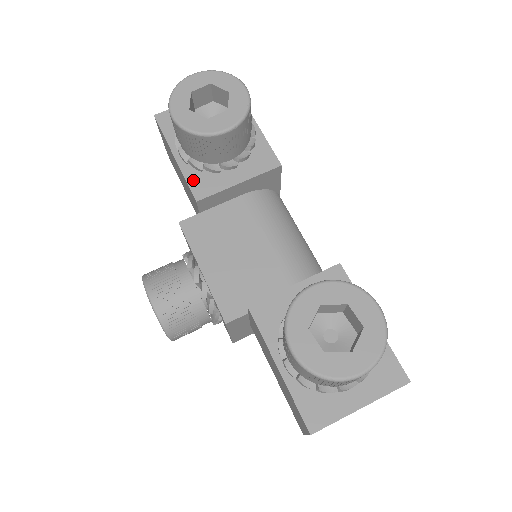
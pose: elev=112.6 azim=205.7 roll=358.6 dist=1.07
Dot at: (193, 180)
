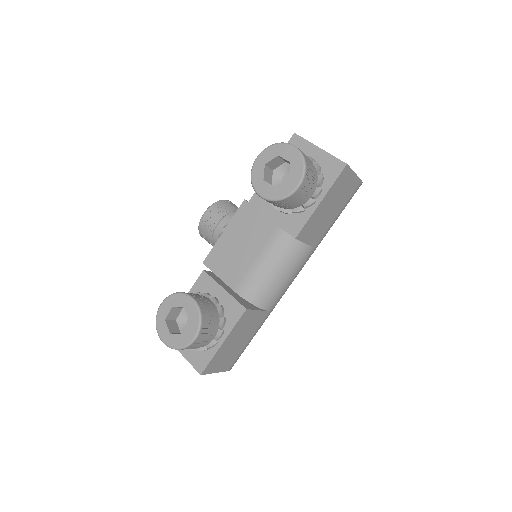
Dot at: occluded
